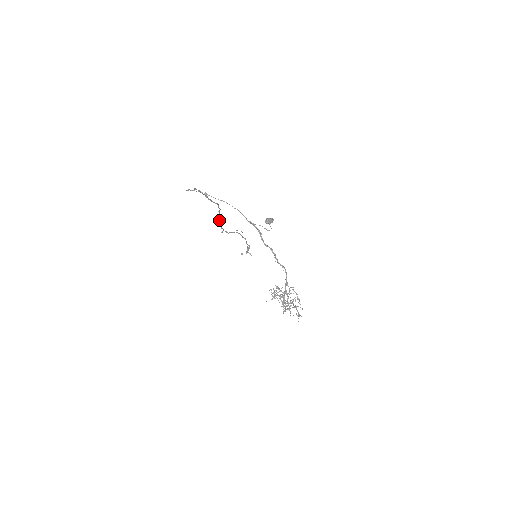
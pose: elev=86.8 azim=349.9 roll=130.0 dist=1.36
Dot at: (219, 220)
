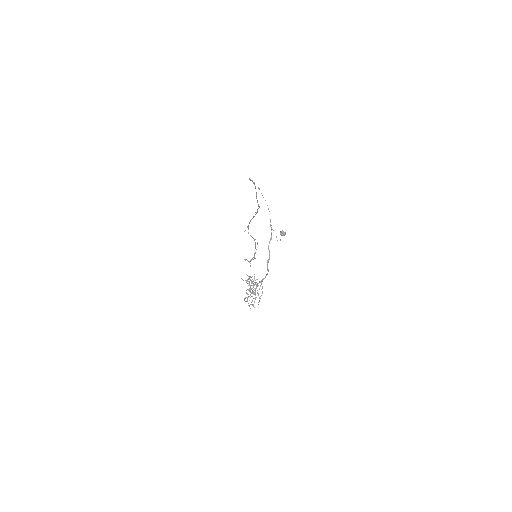
Dot at: (251, 219)
